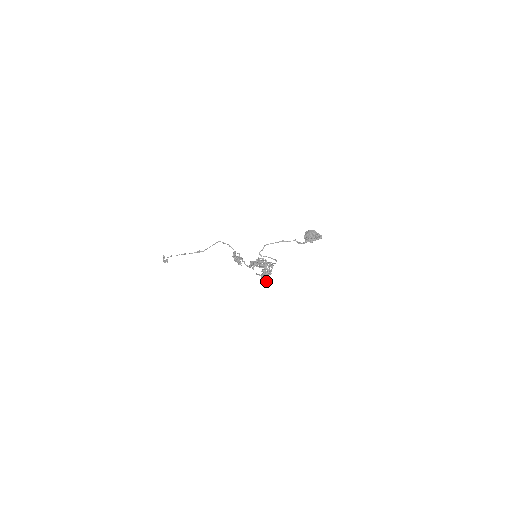
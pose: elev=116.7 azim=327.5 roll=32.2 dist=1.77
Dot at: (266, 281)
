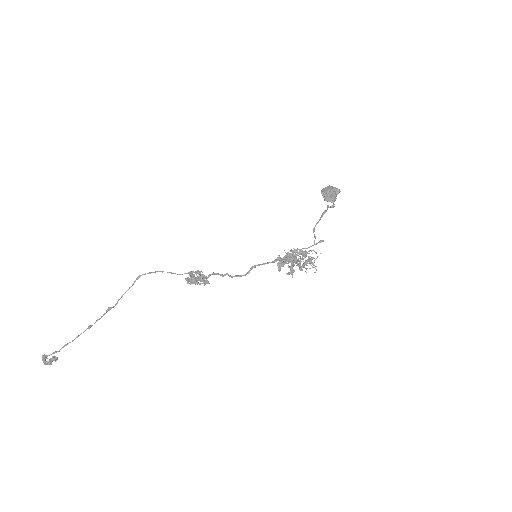
Dot at: occluded
